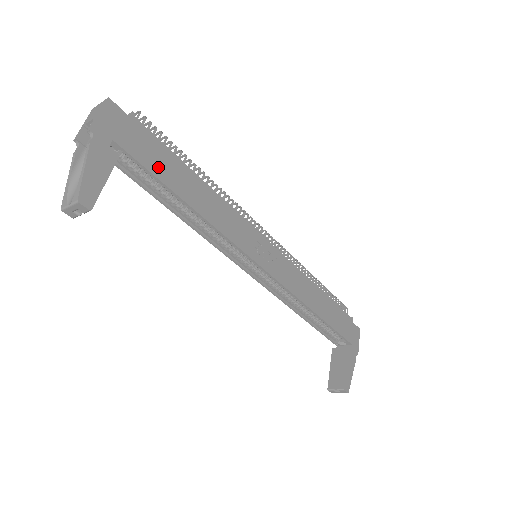
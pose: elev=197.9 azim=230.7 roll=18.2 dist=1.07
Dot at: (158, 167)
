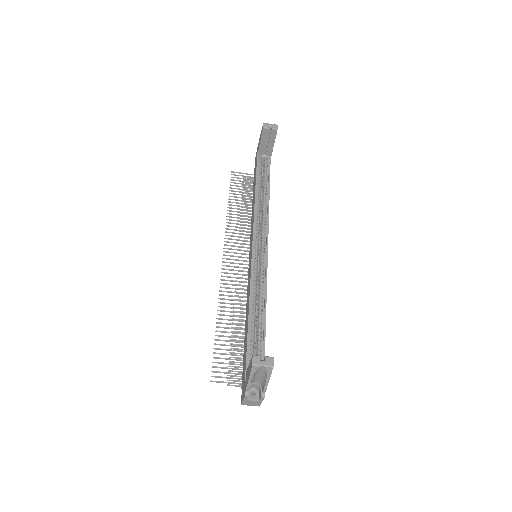
Dot at: occluded
